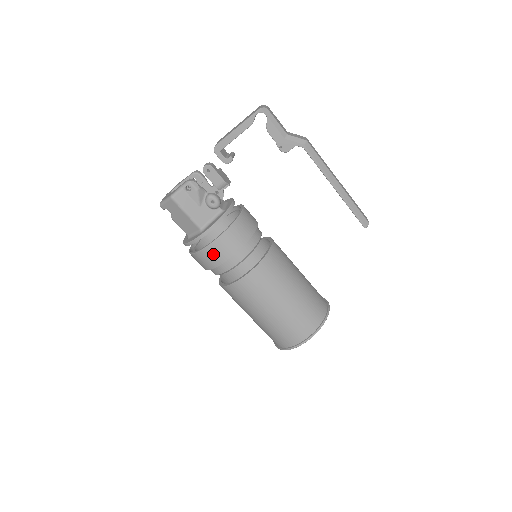
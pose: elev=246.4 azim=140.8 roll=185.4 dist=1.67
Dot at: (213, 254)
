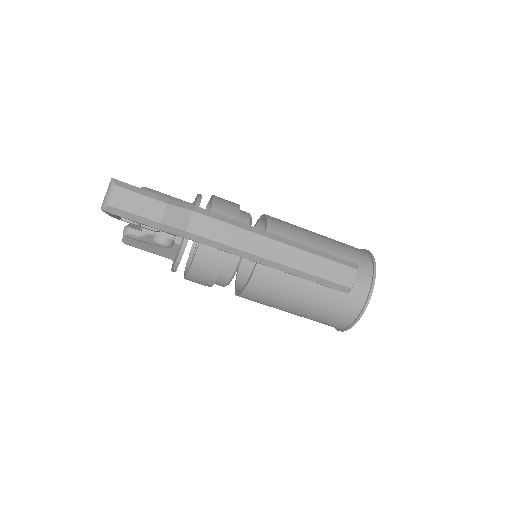
Dot at: occluded
